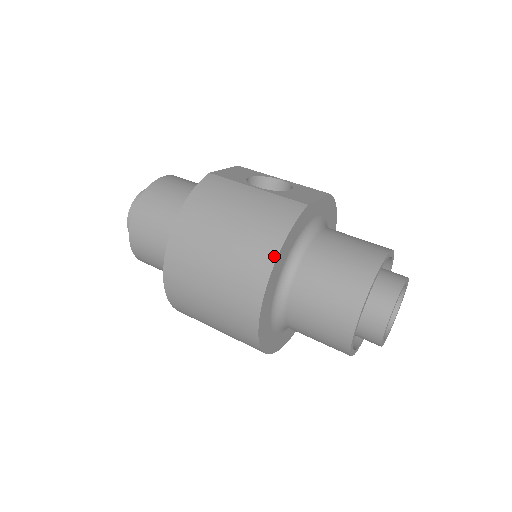
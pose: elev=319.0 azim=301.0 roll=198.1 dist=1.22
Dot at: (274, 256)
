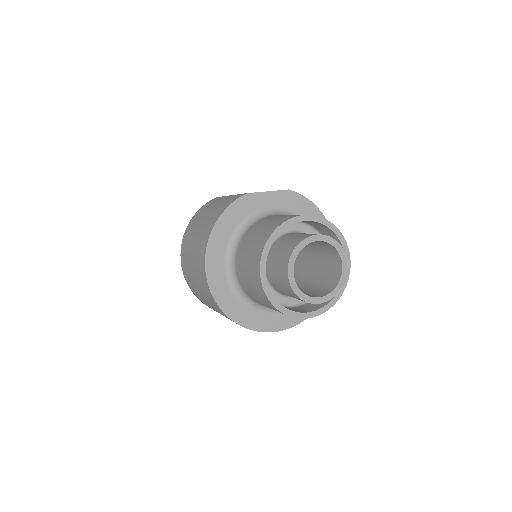
Dot at: (211, 229)
